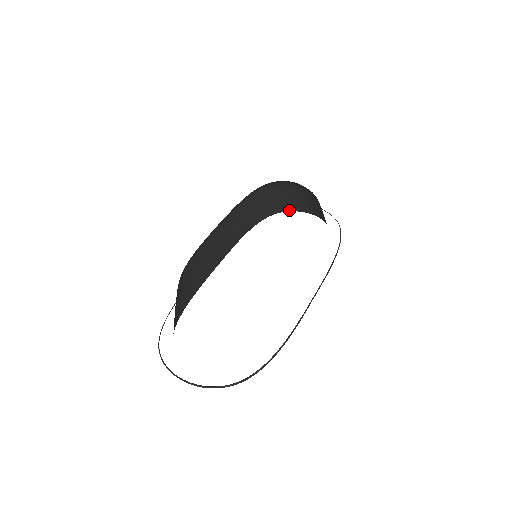
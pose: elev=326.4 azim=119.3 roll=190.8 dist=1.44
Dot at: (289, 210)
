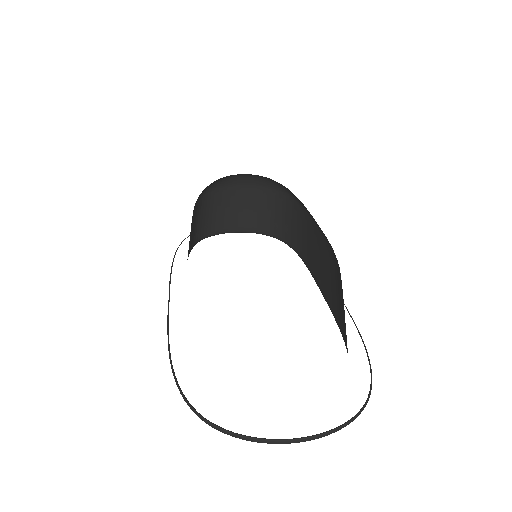
Dot at: (216, 233)
